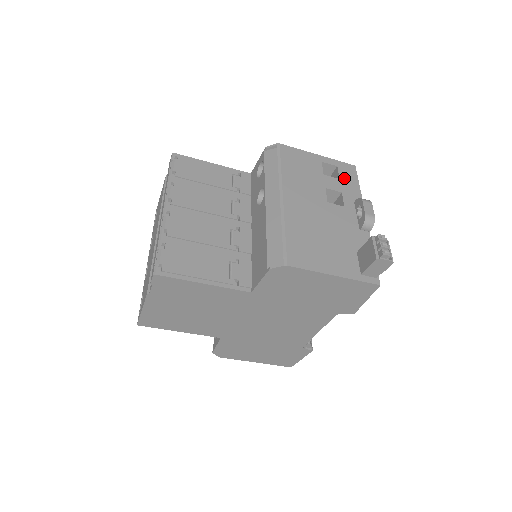
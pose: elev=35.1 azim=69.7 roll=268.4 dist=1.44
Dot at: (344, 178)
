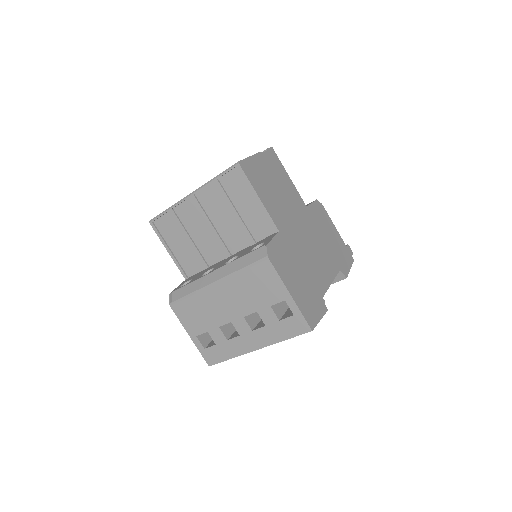
Dot at: occluded
